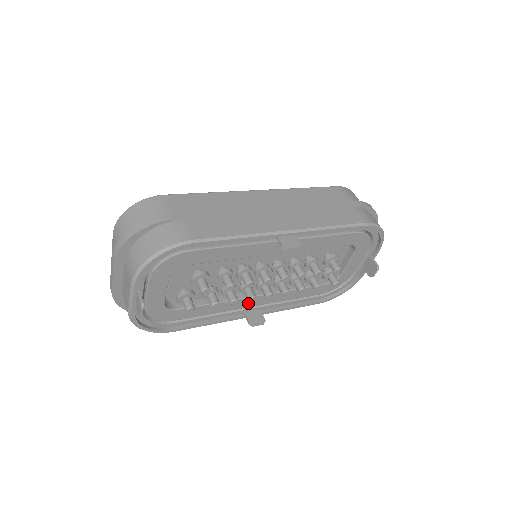
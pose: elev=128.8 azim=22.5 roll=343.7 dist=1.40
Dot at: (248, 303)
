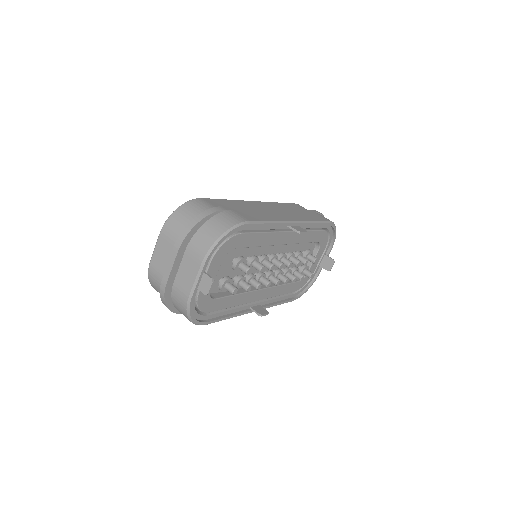
Dot at: (255, 297)
